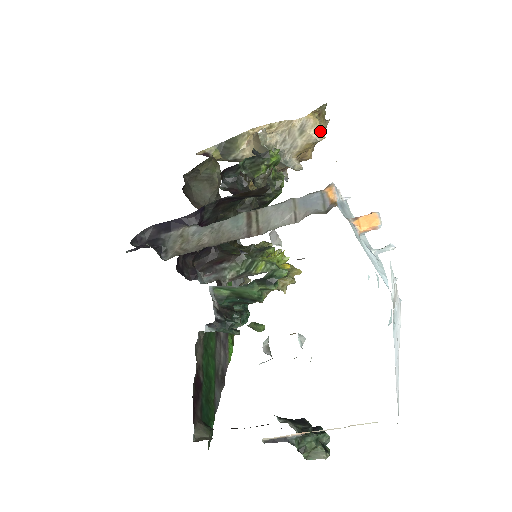
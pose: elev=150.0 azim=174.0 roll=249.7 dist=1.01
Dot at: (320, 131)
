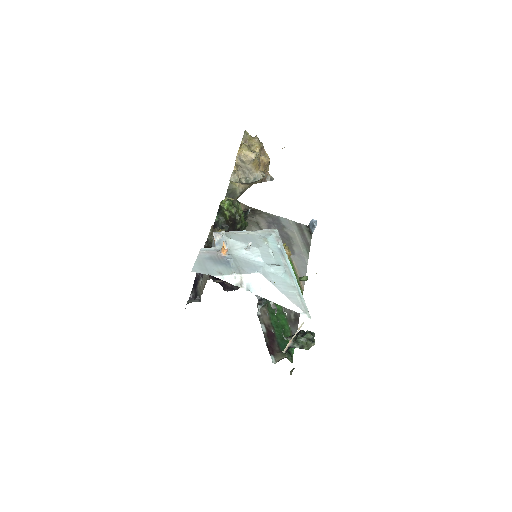
Dot at: (250, 154)
